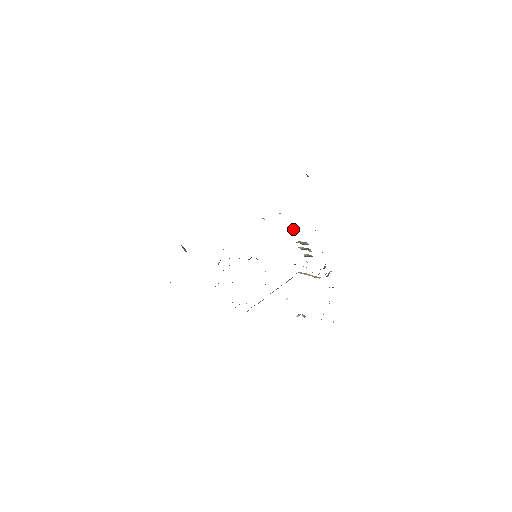
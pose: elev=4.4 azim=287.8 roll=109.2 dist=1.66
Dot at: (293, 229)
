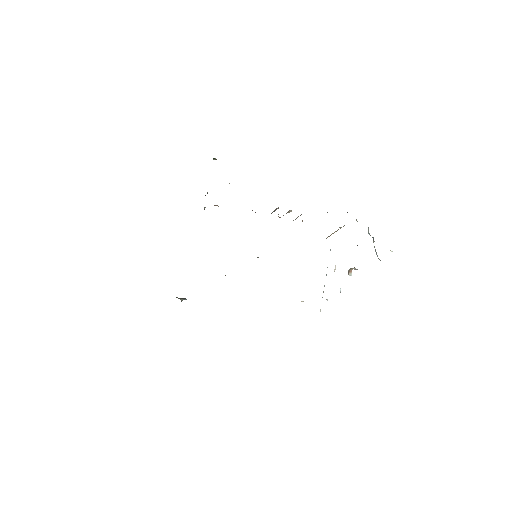
Dot at: occluded
